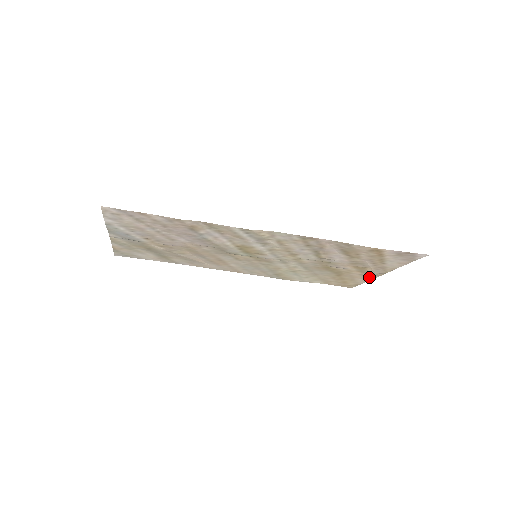
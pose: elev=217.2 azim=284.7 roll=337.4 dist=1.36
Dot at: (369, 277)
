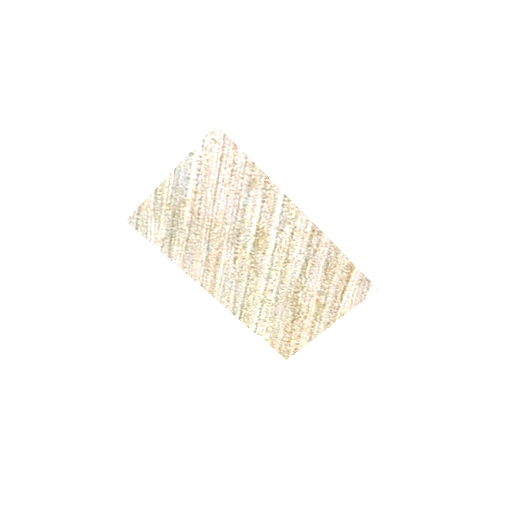
Dot at: (315, 332)
